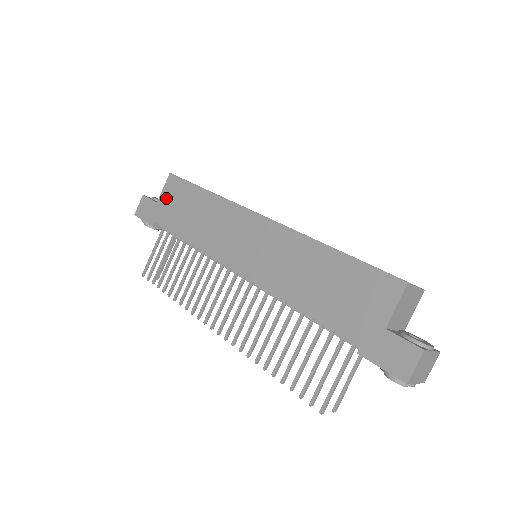
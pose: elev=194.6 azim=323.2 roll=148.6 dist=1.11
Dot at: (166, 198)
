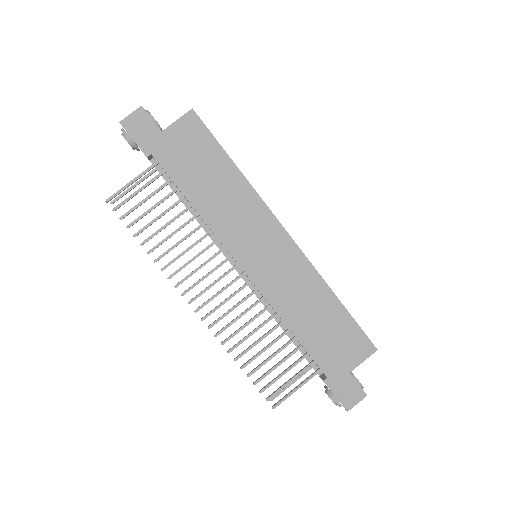
Dot at: (178, 136)
